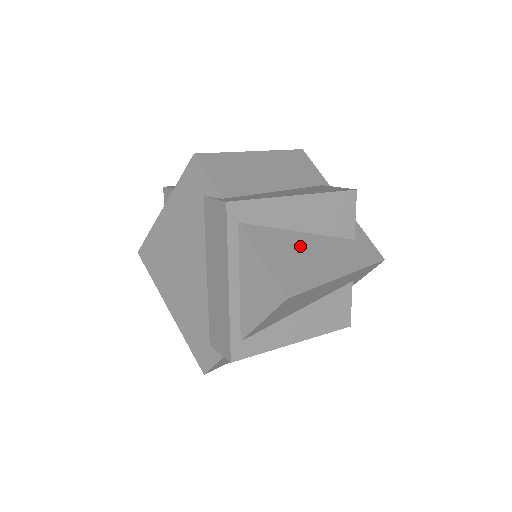
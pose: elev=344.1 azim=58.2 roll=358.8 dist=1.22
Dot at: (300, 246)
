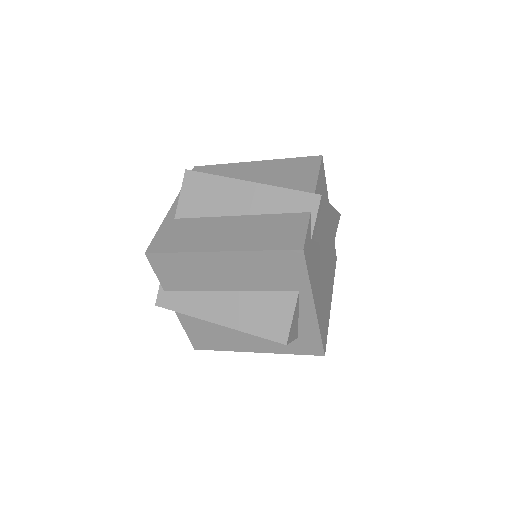
Dot at: (225, 329)
